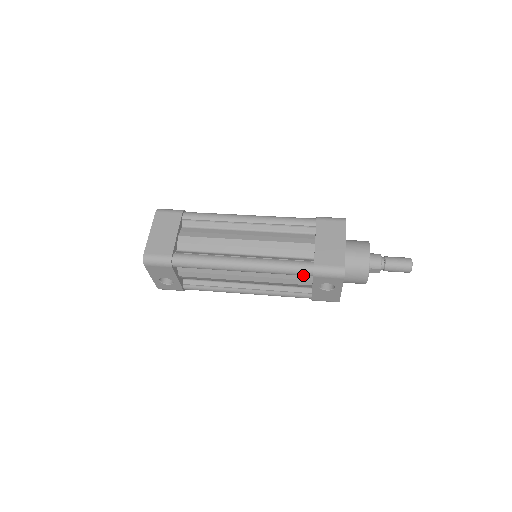
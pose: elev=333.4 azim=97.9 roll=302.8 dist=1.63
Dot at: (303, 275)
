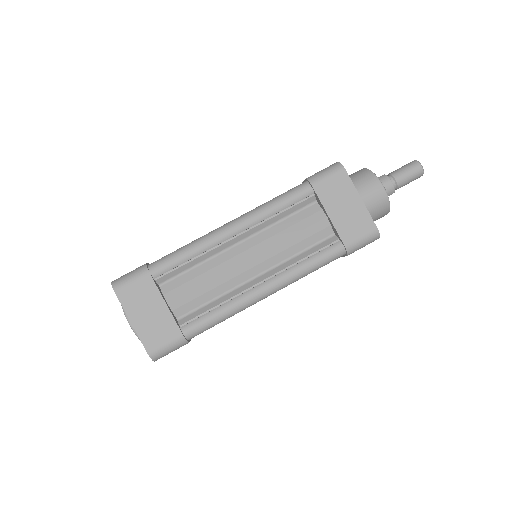
Dot at: (334, 259)
